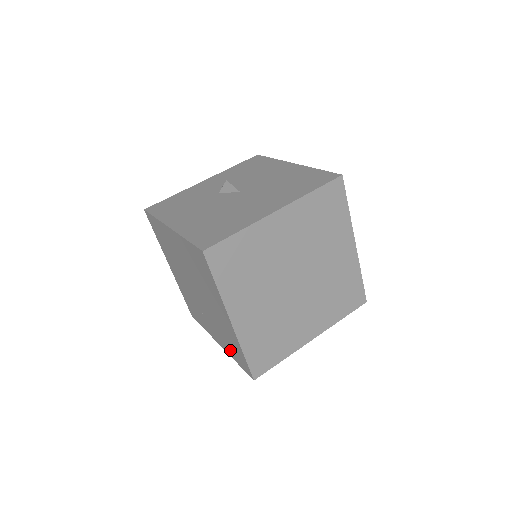
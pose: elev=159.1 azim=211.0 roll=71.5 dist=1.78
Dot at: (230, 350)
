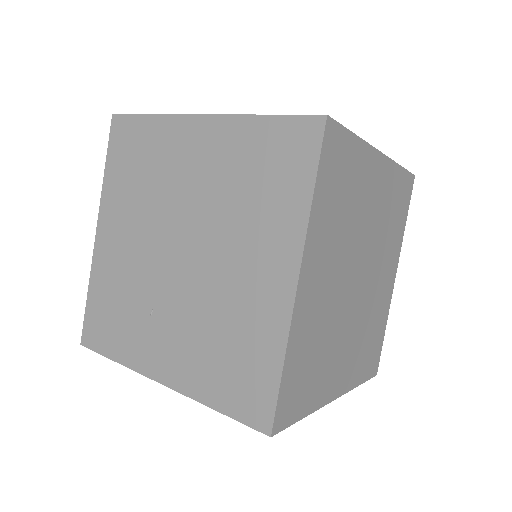
Dot at: (211, 379)
